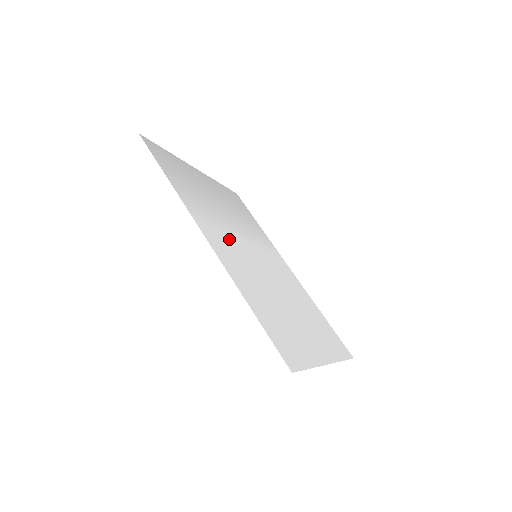
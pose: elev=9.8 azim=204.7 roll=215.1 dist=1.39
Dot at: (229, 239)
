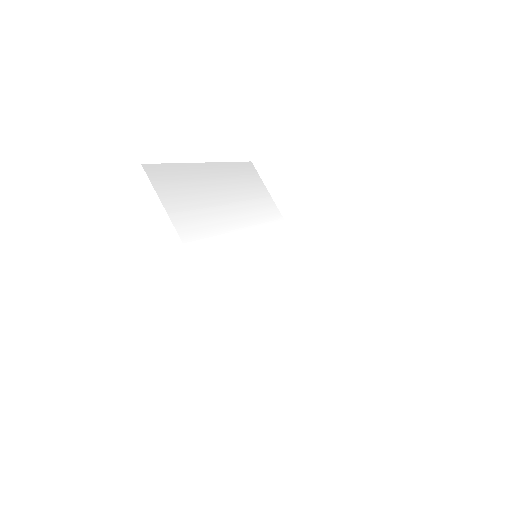
Dot at: (227, 255)
